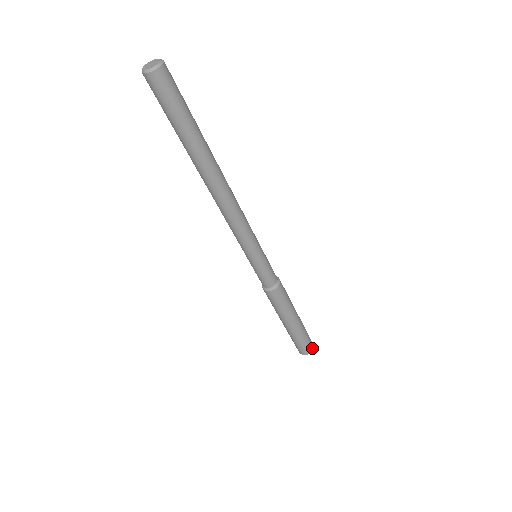
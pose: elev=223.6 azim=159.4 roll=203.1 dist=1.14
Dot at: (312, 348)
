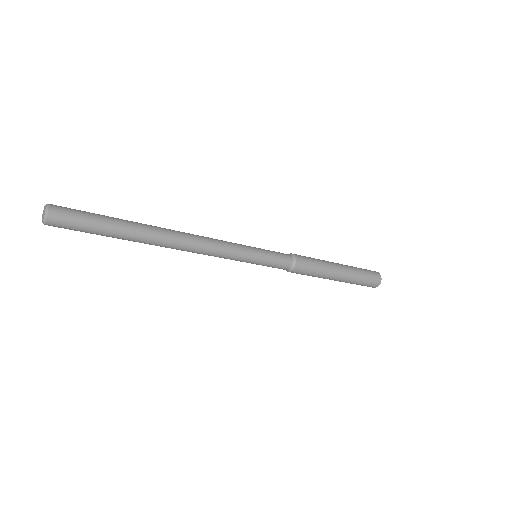
Dot at: (379, 281)
